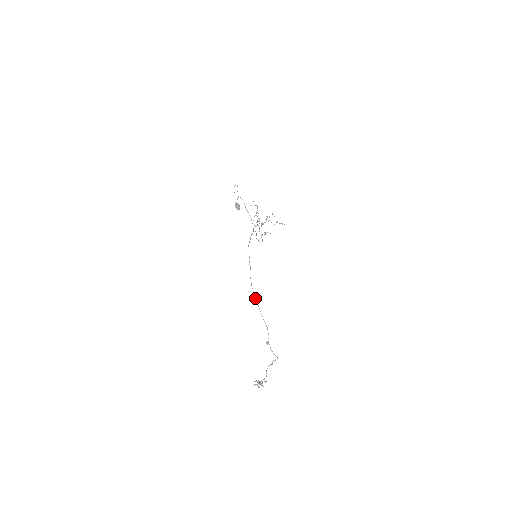
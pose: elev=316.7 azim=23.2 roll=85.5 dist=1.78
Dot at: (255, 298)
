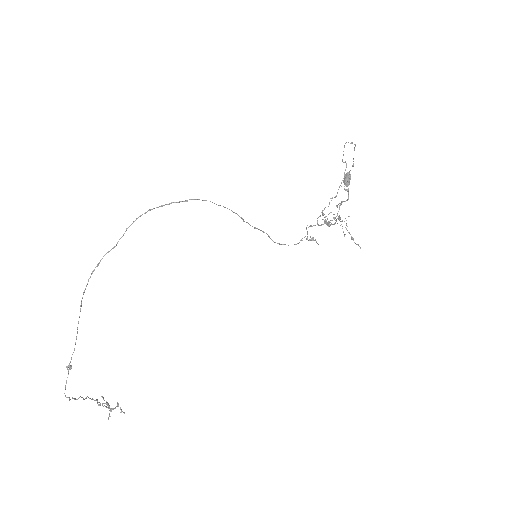
Dot at: (83, 293)
